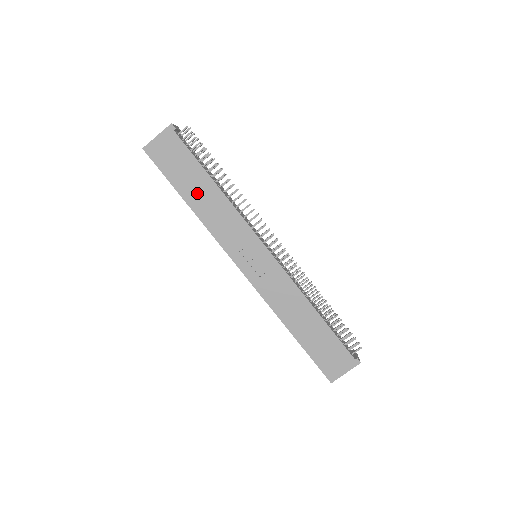
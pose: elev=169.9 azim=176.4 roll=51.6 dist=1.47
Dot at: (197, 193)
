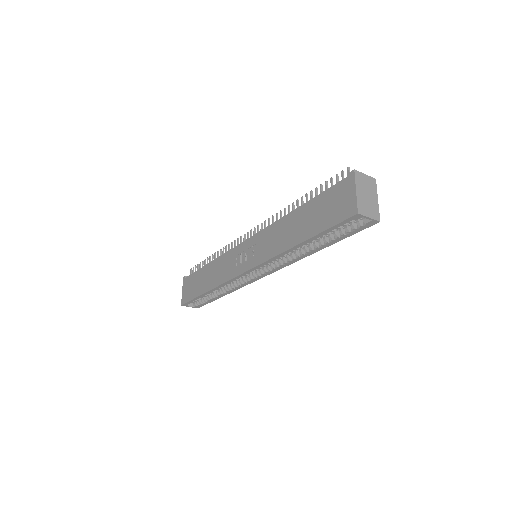
Dot at: (206, 281)
